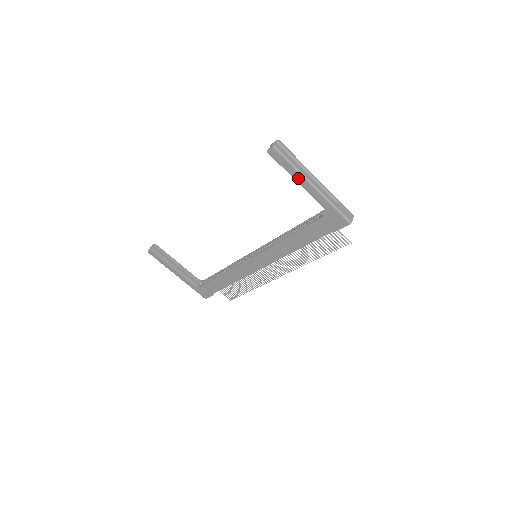
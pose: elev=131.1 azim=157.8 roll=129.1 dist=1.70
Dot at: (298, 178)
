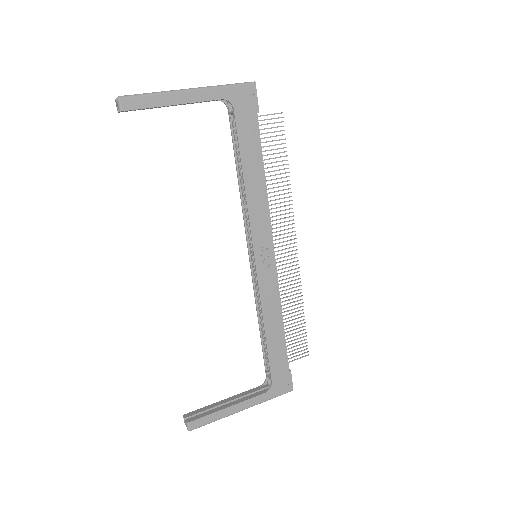
Dot at: (171, 100)
